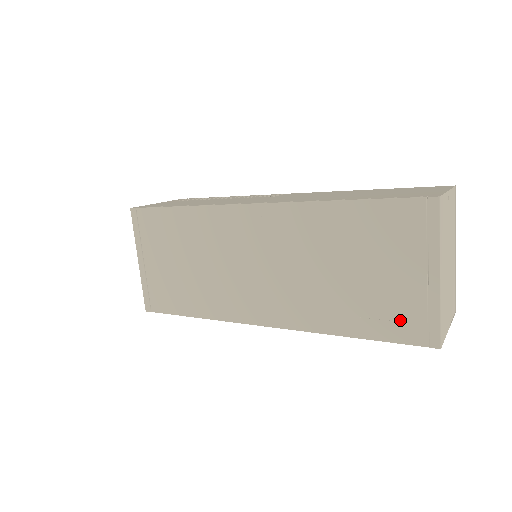
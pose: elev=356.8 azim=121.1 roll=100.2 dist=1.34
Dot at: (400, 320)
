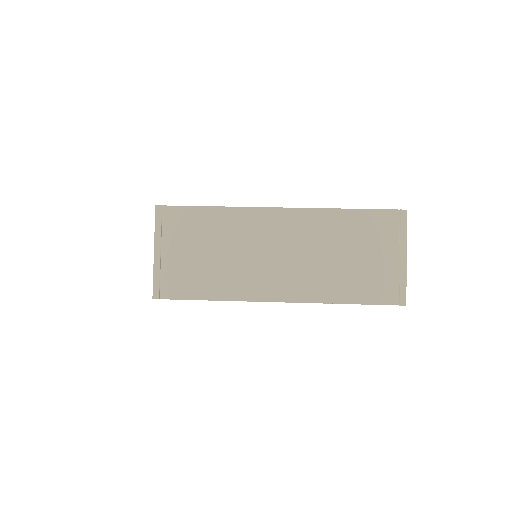
Dot at: (382, 288)
